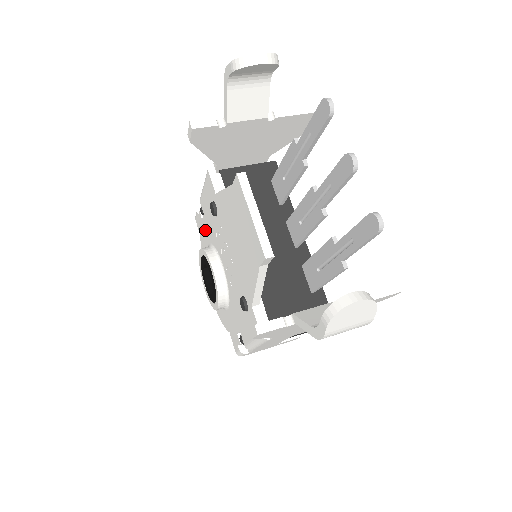
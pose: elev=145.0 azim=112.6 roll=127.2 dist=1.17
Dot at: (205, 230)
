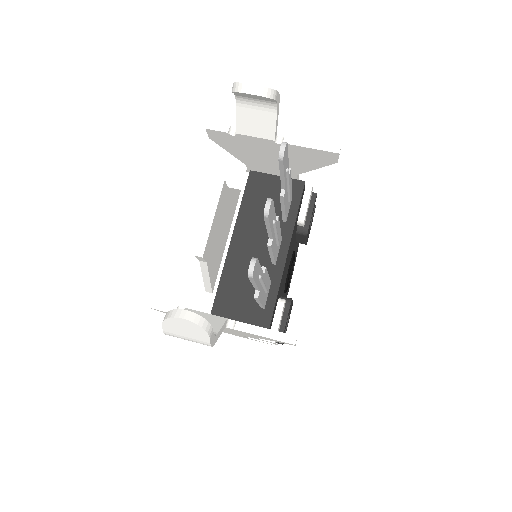
Dot at: occluded
